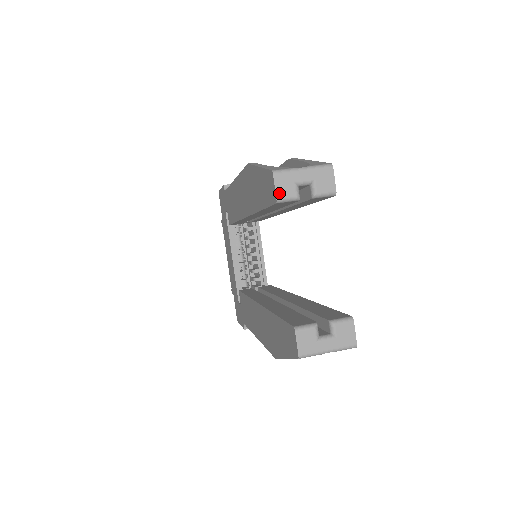
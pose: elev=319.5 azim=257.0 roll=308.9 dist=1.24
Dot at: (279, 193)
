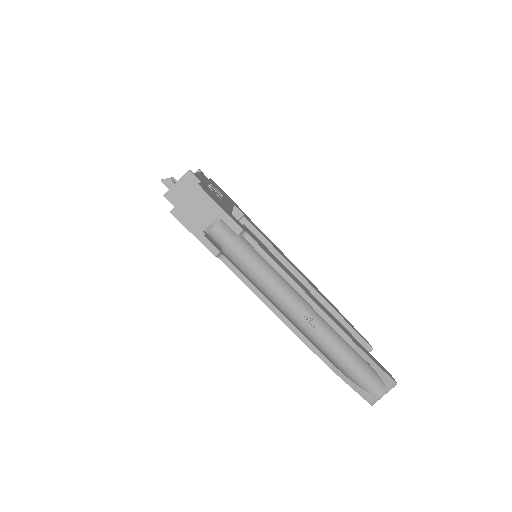
Dot at: occluded
